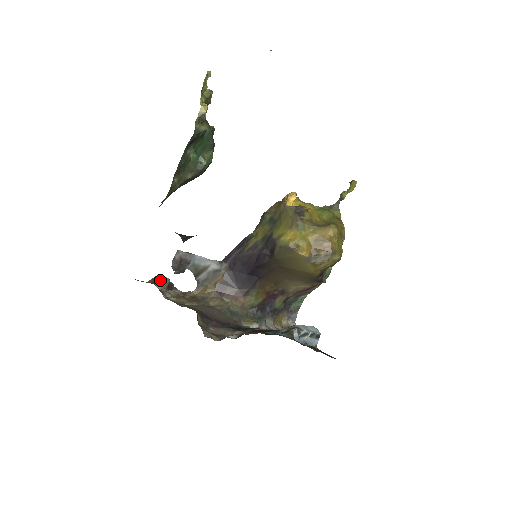
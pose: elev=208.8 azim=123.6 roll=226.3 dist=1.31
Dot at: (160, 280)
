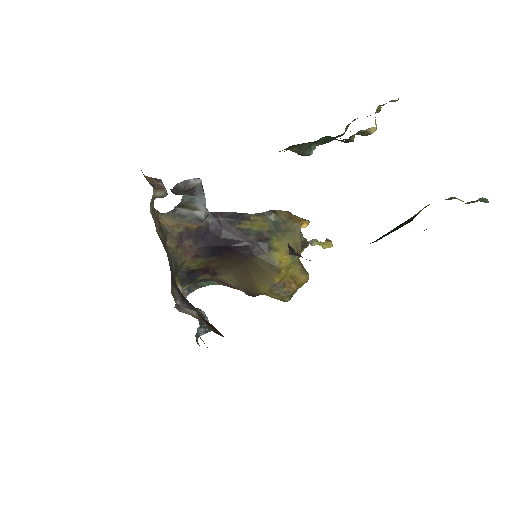
Dot at: (161, 190)
